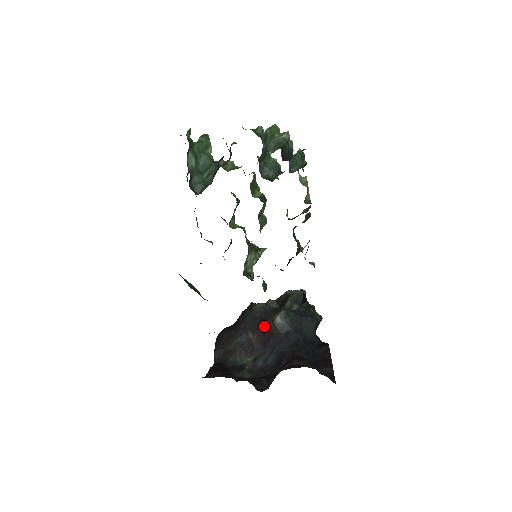
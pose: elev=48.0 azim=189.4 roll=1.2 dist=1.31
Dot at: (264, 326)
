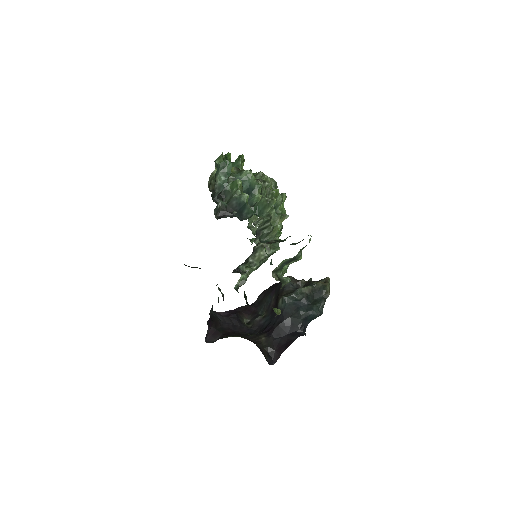
Dot at: (277, 299)
